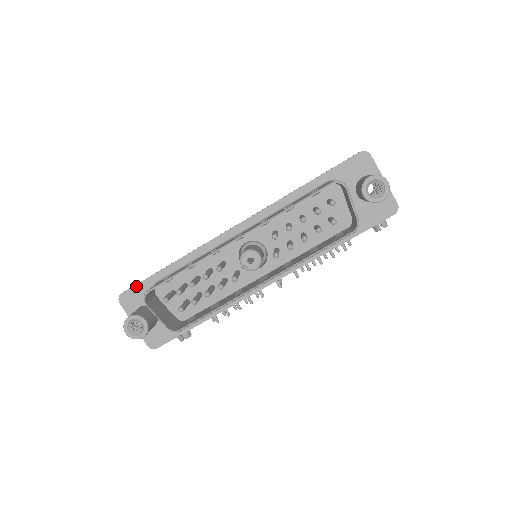
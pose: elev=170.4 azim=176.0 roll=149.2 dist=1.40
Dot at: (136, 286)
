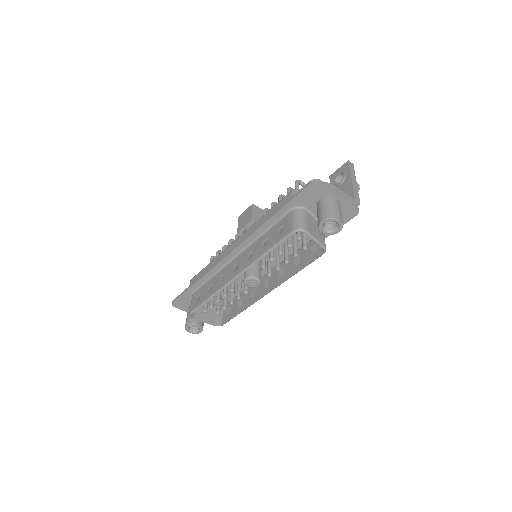
Dot at: (180, 297)
